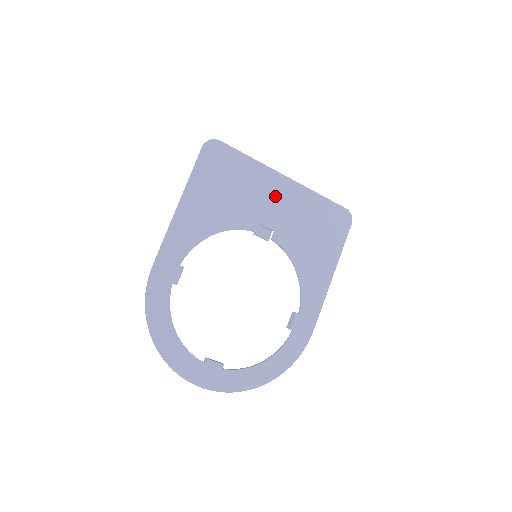
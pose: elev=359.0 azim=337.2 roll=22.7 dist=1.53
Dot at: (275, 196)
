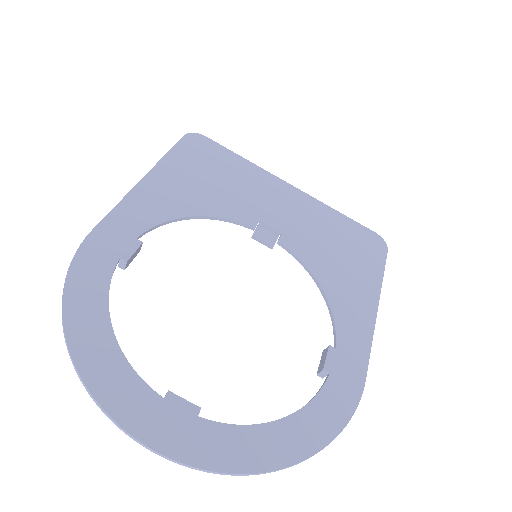
Dot at: (278, 199)
